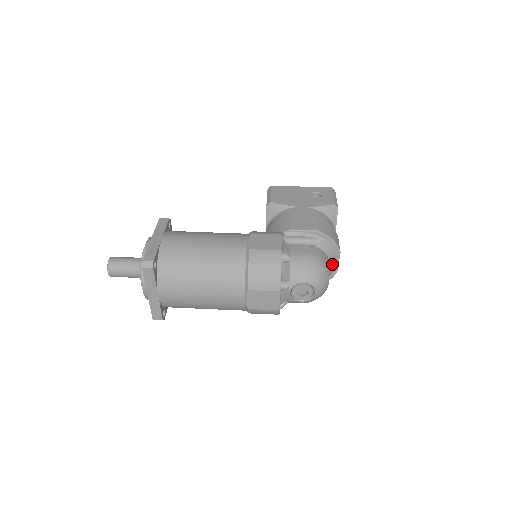
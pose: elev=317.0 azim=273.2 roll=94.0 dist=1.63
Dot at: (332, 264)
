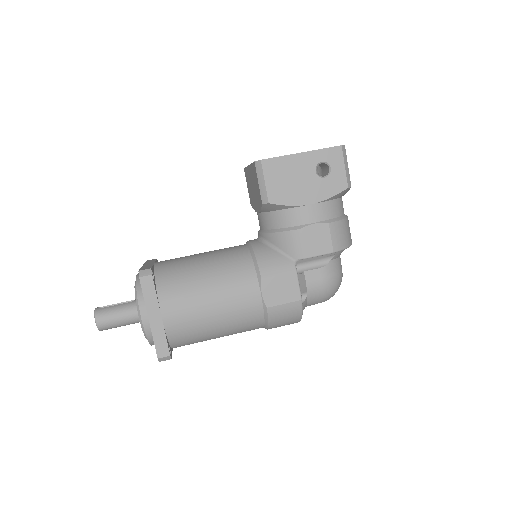
Dot at: occluded
